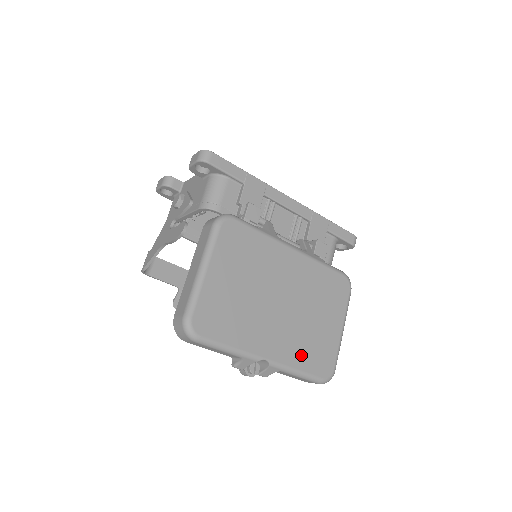
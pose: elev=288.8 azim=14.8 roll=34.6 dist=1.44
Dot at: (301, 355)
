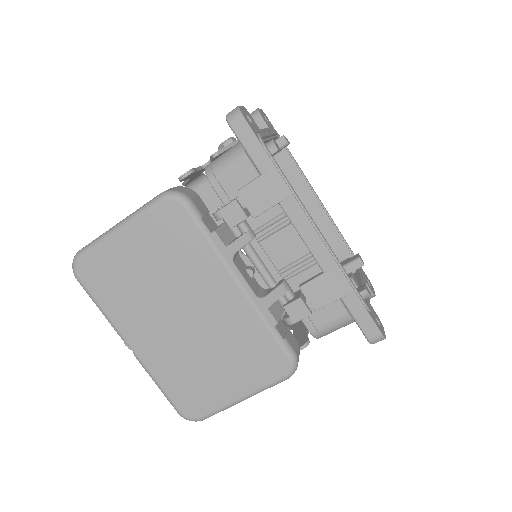
Dot at: (171, 376)
